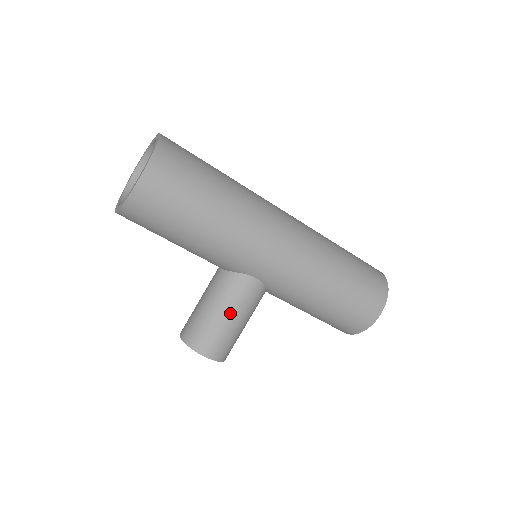
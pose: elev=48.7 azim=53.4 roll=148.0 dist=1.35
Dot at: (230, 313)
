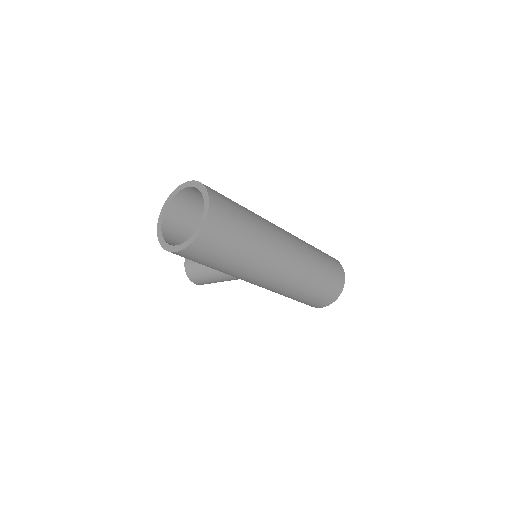
Dot at: (219, 280)
